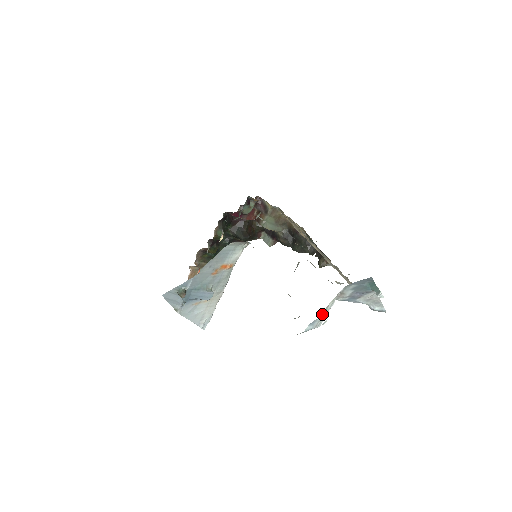
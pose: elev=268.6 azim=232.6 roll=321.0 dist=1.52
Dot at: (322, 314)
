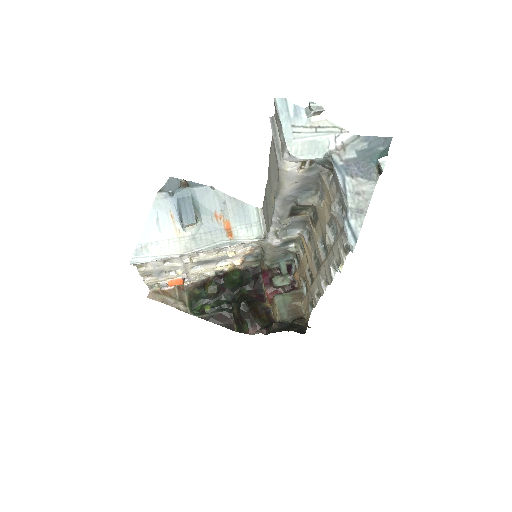
Dot at: (312, 124)
